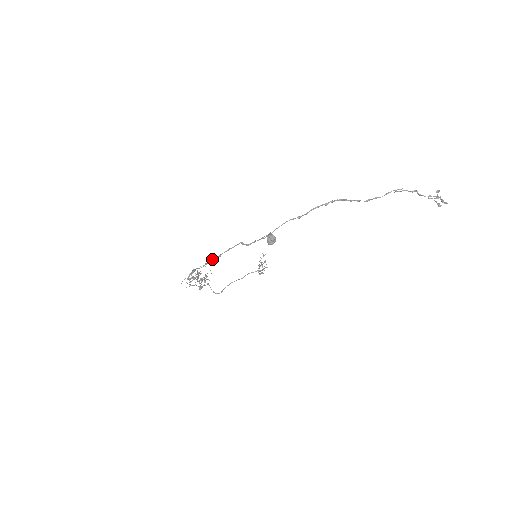
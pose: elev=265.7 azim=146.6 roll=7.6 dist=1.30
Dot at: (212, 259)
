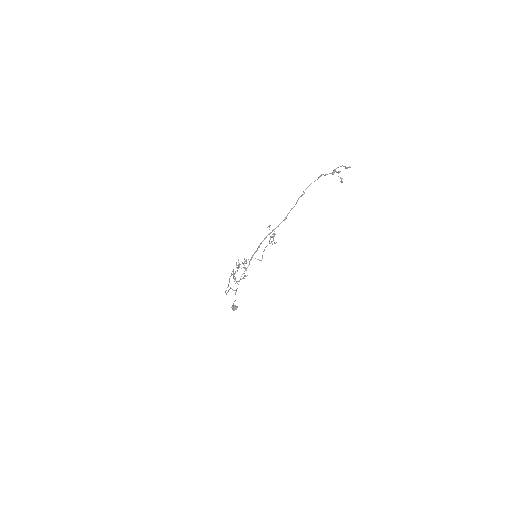
Dot at: (226, 293)
